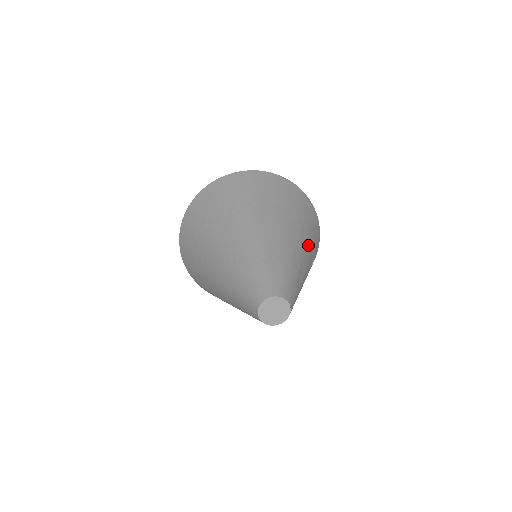
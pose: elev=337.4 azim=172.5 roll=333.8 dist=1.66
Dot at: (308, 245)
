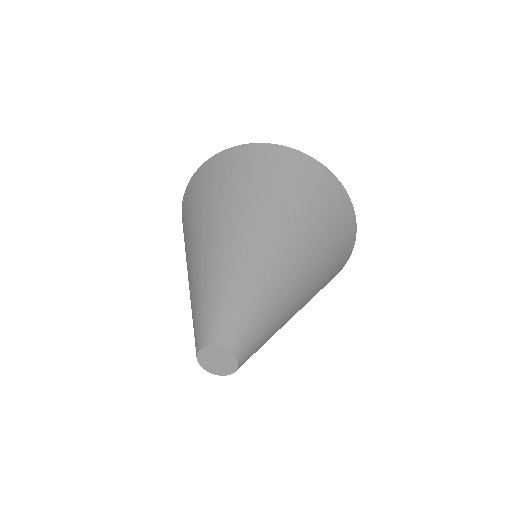
Dot at: (312, 296)
